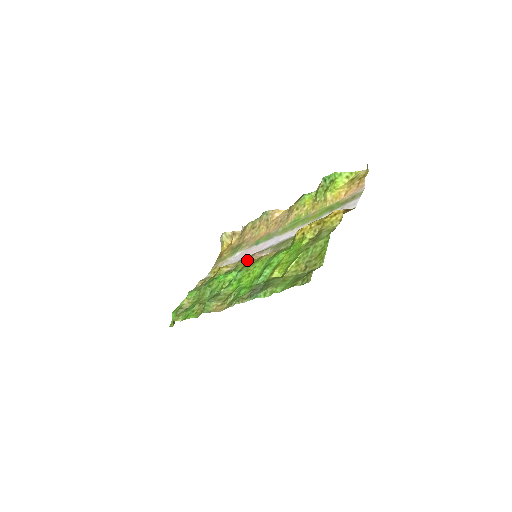
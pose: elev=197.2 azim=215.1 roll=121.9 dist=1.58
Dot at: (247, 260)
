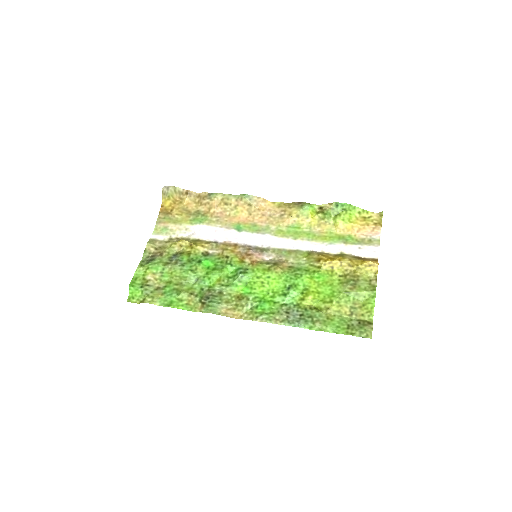
Dot at: (247, 258)
